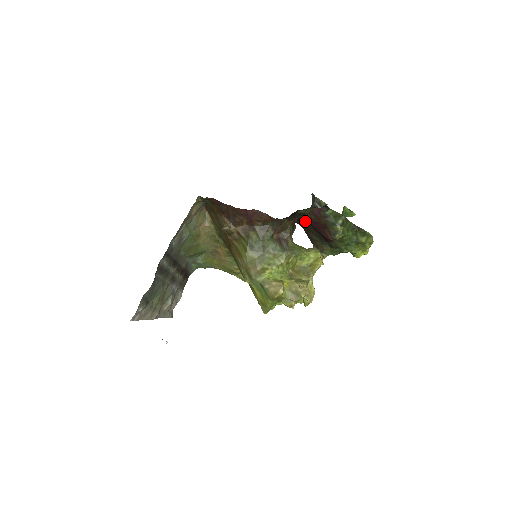
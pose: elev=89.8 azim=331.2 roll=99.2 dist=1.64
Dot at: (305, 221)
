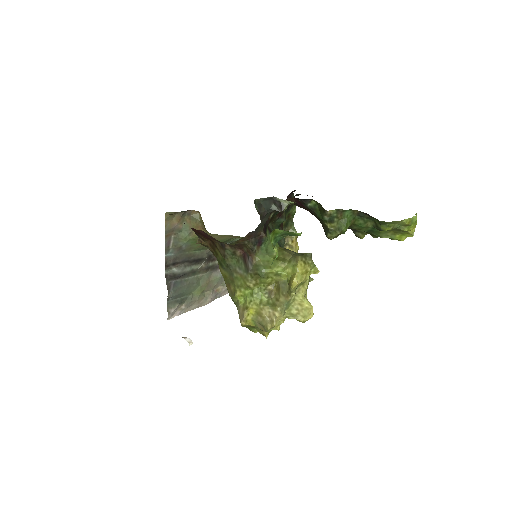
Dot at: occluded
